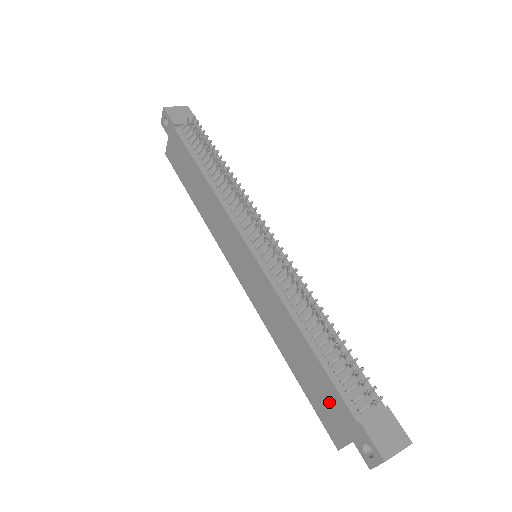
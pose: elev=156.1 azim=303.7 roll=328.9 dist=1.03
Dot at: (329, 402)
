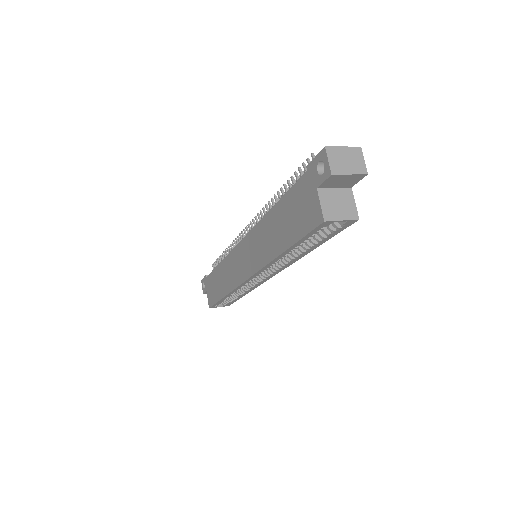
Dot at: (298, 205)
